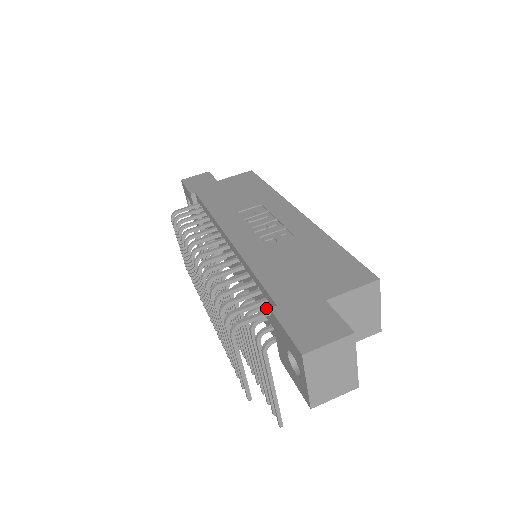
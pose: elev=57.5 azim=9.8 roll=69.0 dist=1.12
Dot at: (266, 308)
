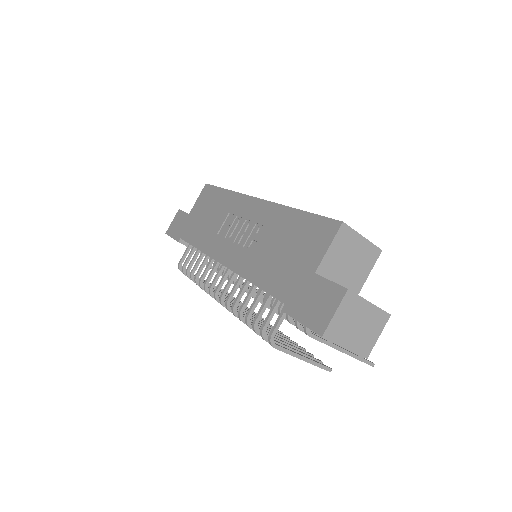
Dot at: occluded
